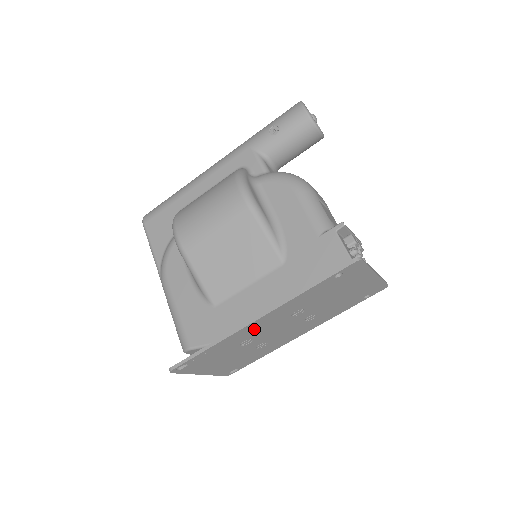
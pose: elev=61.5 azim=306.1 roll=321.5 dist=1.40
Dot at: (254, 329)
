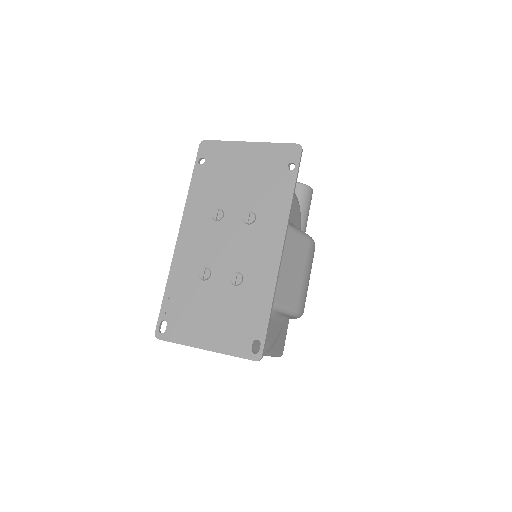
Dot at: (191, 250)
